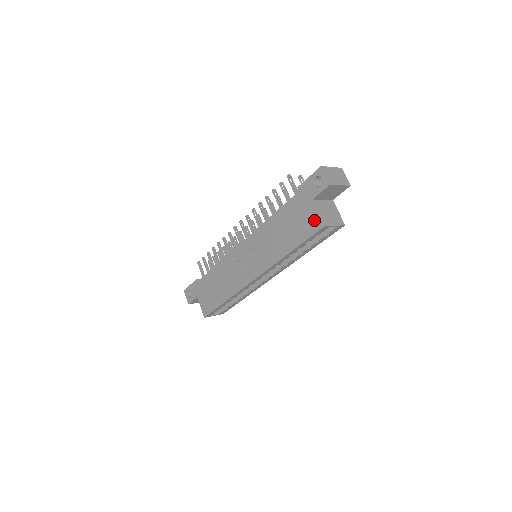
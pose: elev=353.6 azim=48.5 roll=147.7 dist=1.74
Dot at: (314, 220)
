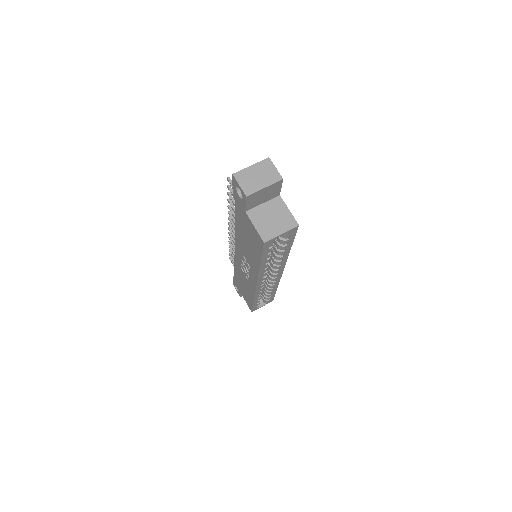
Dot at: (256, 235)
